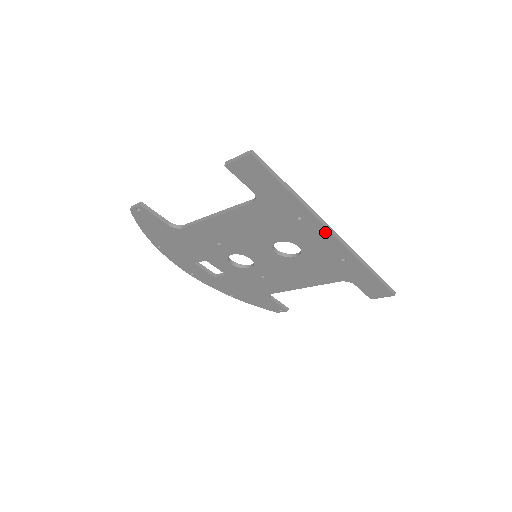
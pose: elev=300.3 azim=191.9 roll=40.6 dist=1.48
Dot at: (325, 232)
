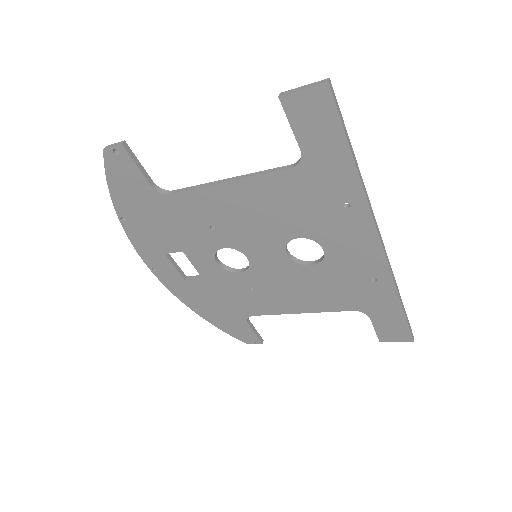
Dot at: (371, 233)
